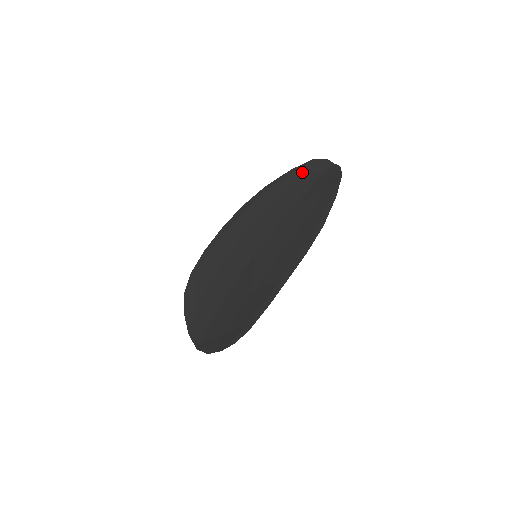
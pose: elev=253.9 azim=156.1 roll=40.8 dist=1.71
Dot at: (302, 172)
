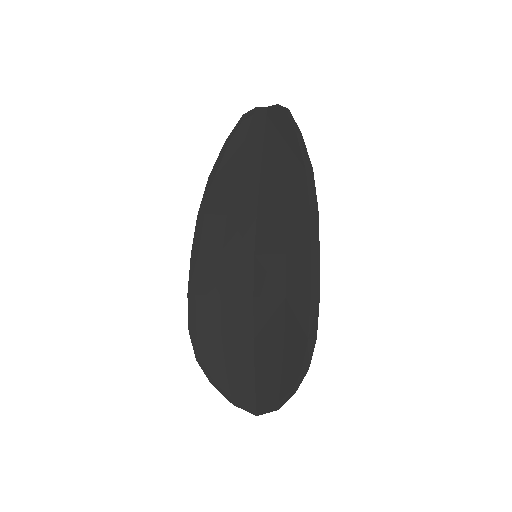
Dot at: (240, 136)
